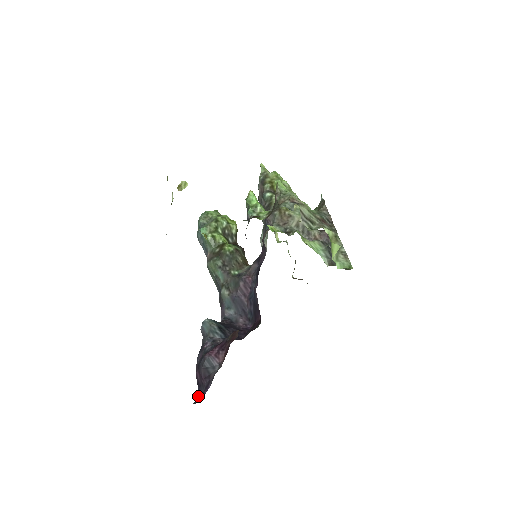
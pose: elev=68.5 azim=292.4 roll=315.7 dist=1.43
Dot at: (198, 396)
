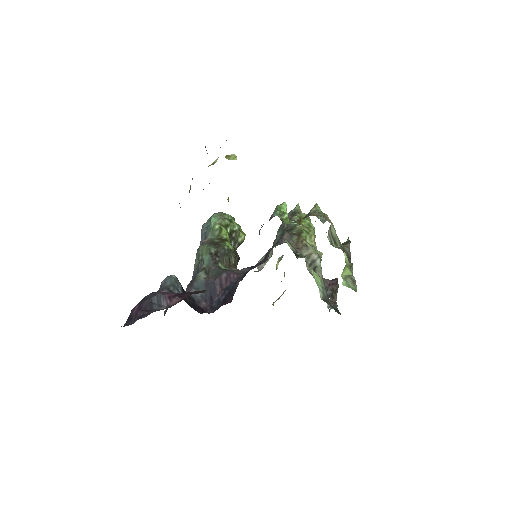
Dot at: occluded
